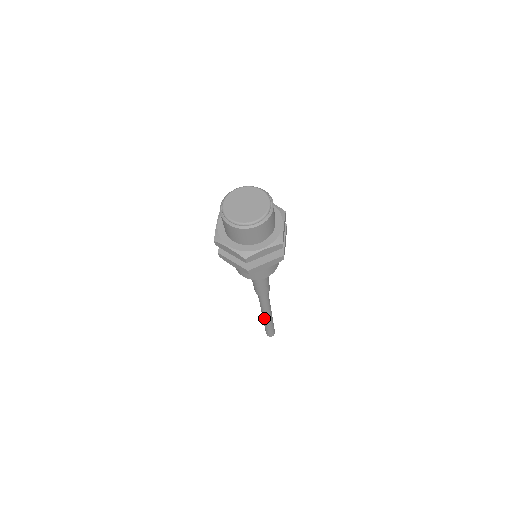
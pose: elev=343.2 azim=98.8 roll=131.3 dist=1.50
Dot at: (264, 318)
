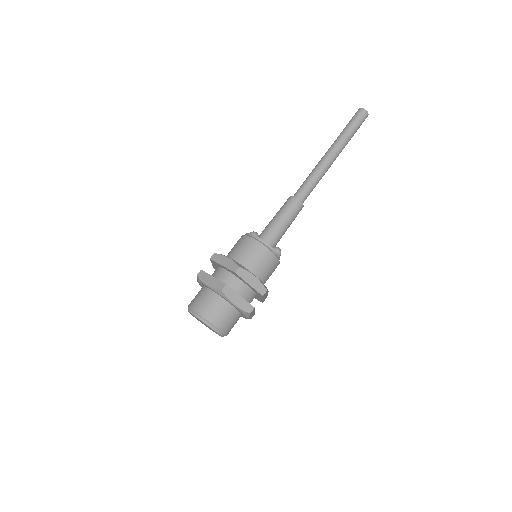
Dot at: occluded
